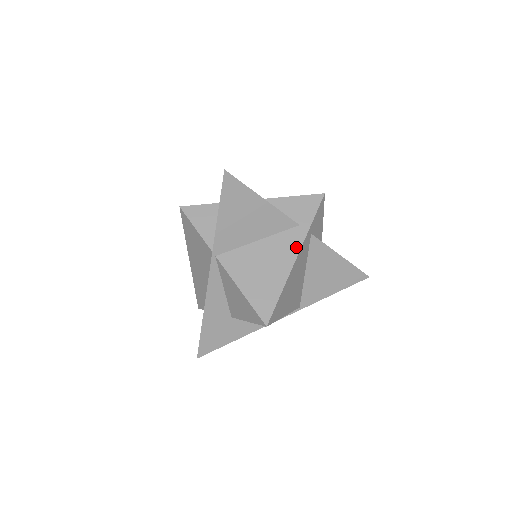
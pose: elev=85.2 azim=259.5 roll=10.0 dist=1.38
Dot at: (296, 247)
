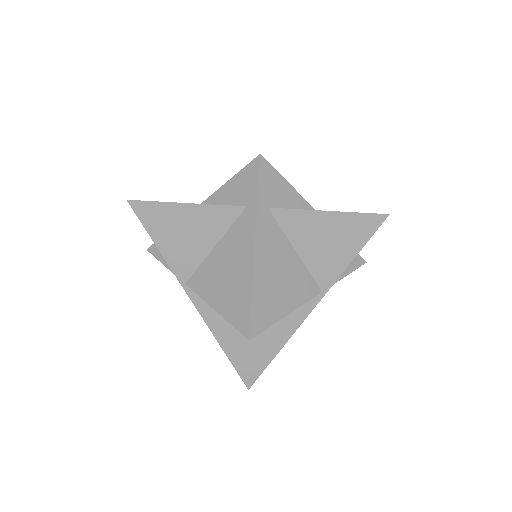
Dot at: (250, 234)
